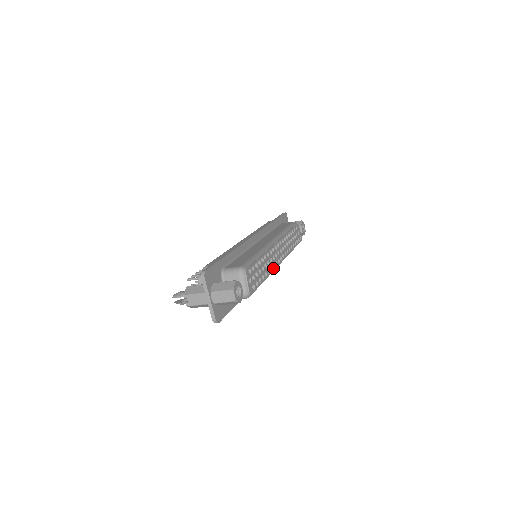
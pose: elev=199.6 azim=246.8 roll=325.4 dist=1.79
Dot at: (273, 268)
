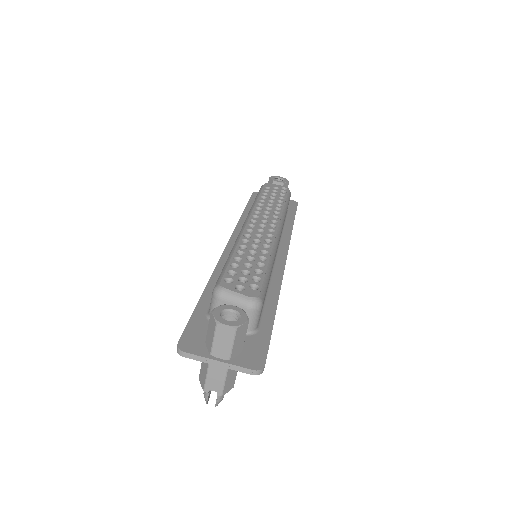
Dot at: (269, 243)
